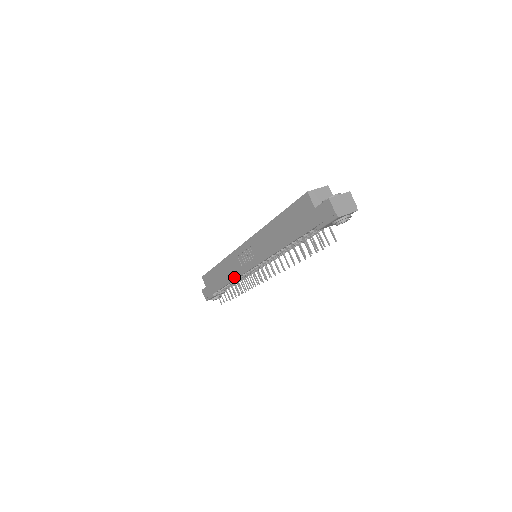
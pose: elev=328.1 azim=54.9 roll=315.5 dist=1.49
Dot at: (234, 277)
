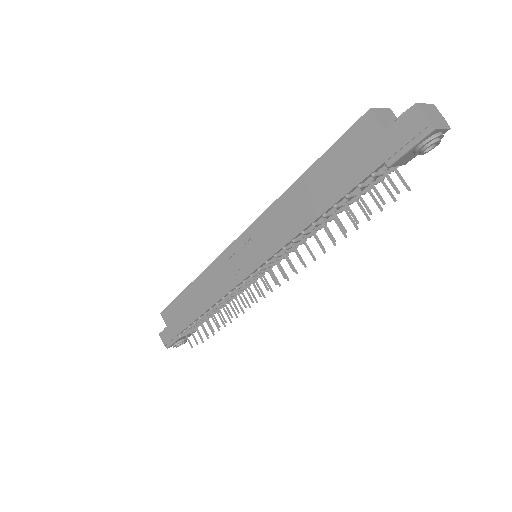
Dot at: (219, 296)
